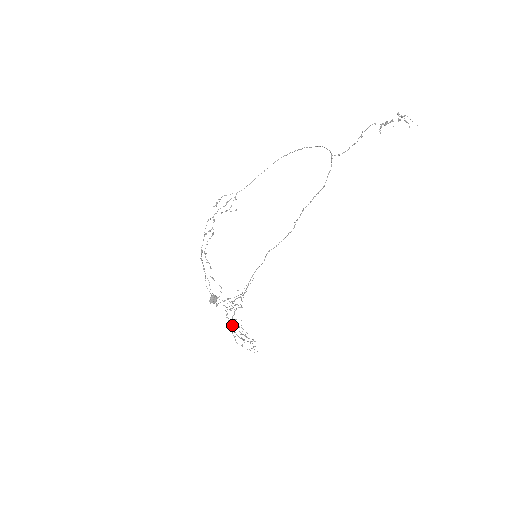
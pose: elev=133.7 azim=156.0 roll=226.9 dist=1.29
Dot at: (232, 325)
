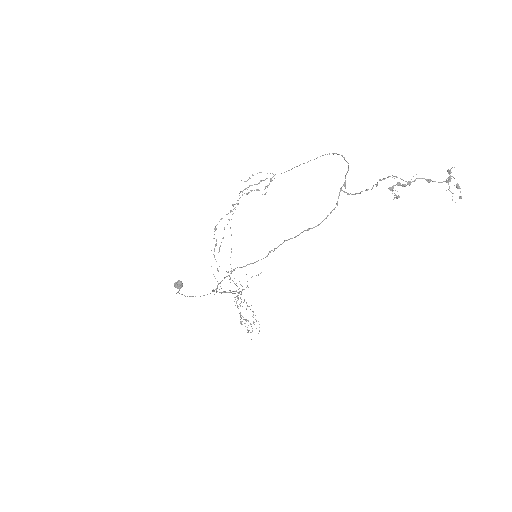
Dot at: occluded
